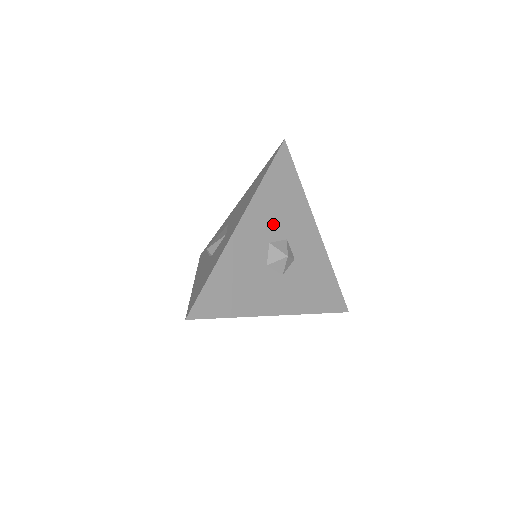
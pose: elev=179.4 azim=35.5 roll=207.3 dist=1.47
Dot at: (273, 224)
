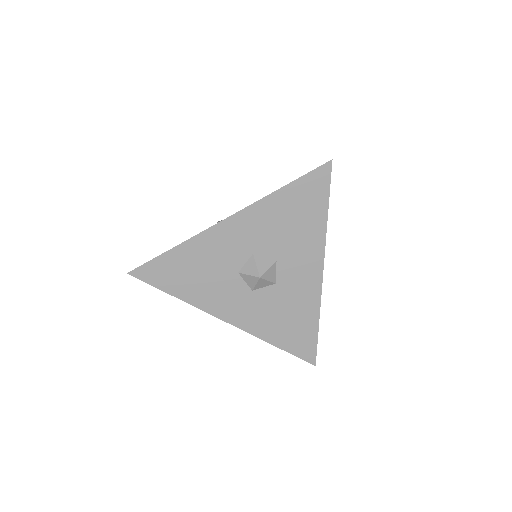
Dot at: (268, 238)
